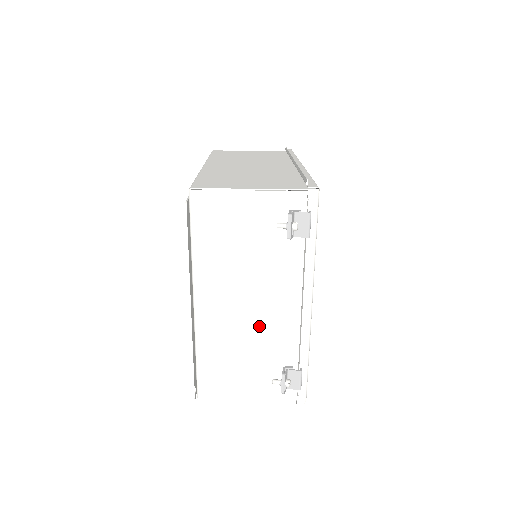
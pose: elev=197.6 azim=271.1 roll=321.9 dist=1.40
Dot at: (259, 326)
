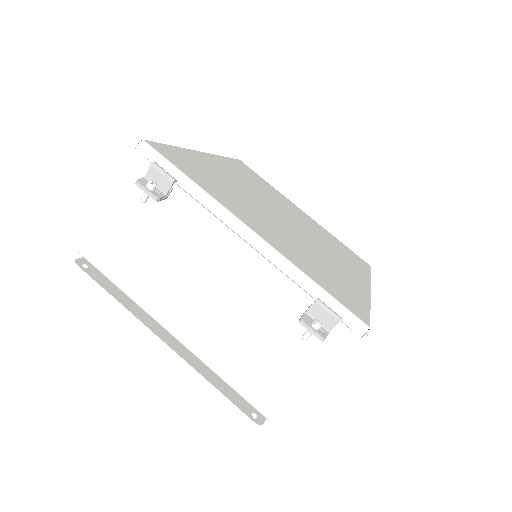
Dot at: (237, 299)
